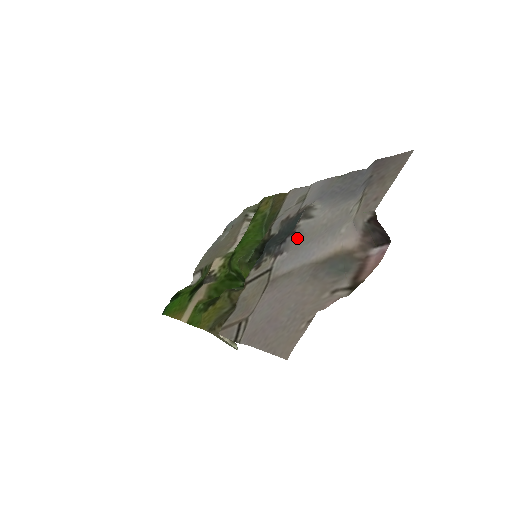
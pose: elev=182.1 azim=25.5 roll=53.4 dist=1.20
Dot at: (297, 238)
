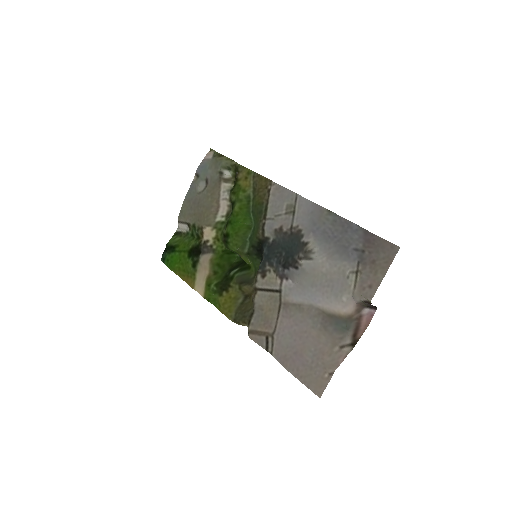
Dot at: (301, 275)
